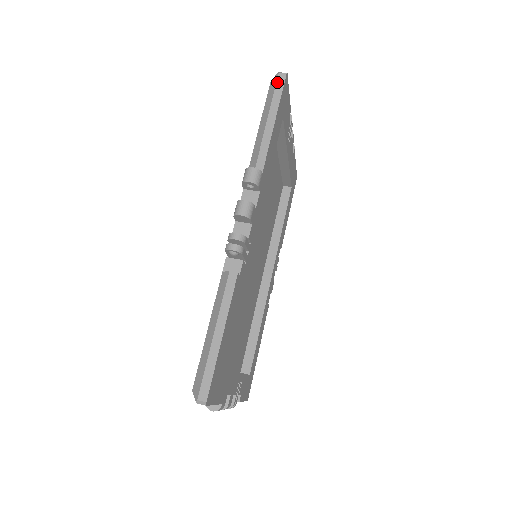
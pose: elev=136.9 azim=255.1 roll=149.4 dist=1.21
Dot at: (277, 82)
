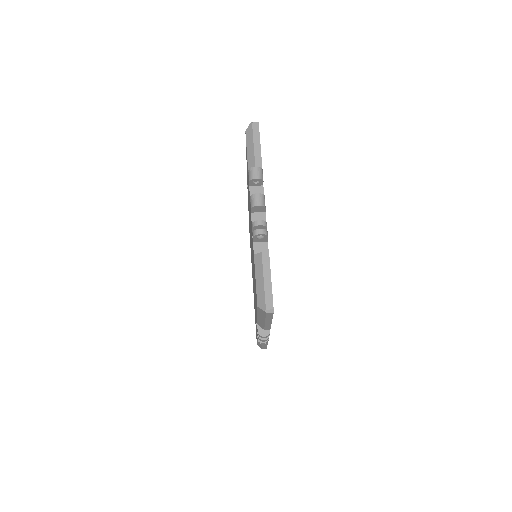
Dot at: (266, 315)
